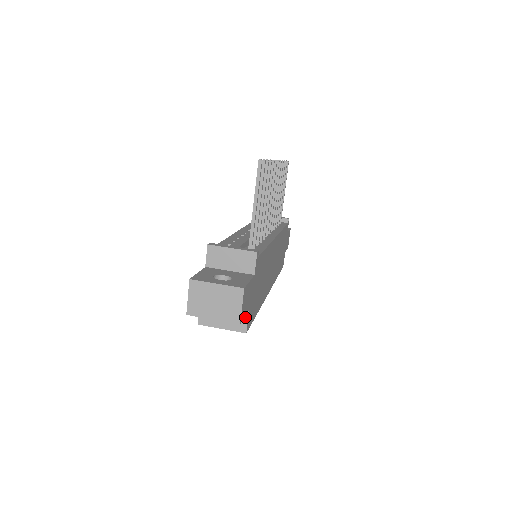
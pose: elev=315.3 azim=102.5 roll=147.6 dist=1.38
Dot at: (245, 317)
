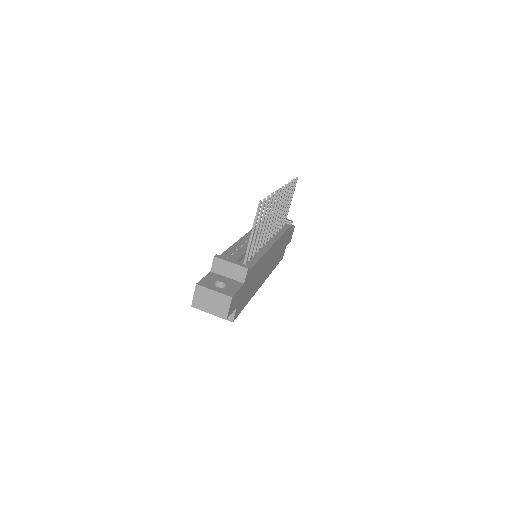
Dot at: (233, 311)
